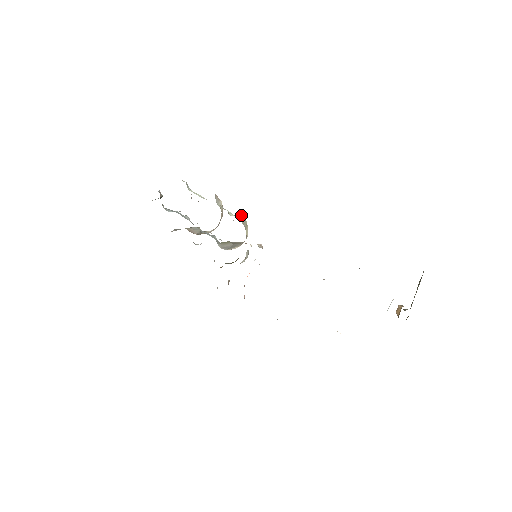
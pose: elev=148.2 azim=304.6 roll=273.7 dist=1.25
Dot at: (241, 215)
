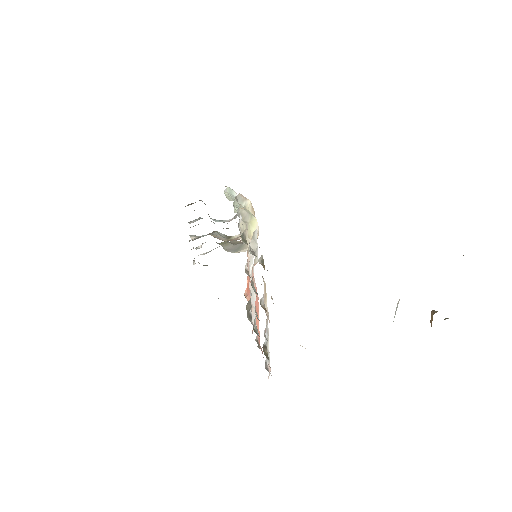
Dot at: (243, 210)
